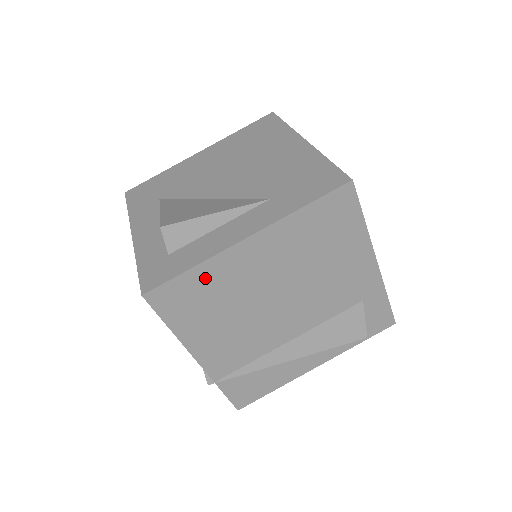
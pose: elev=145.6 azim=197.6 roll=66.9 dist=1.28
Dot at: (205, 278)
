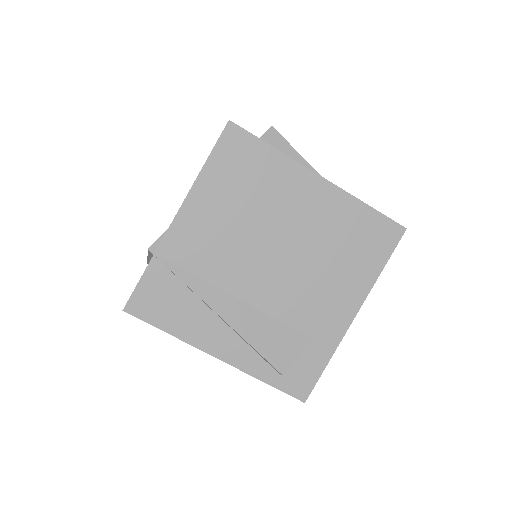
Dot at: (269, 165)
